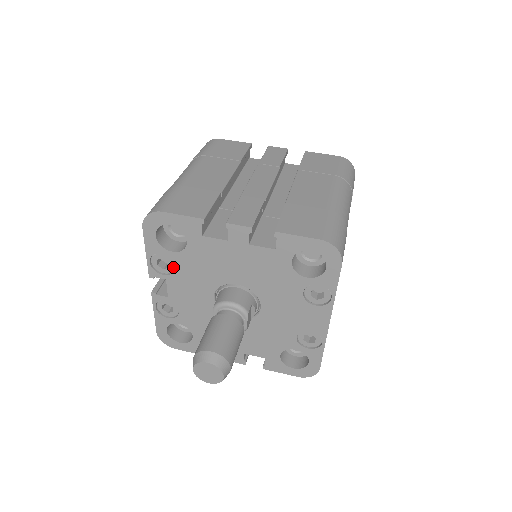
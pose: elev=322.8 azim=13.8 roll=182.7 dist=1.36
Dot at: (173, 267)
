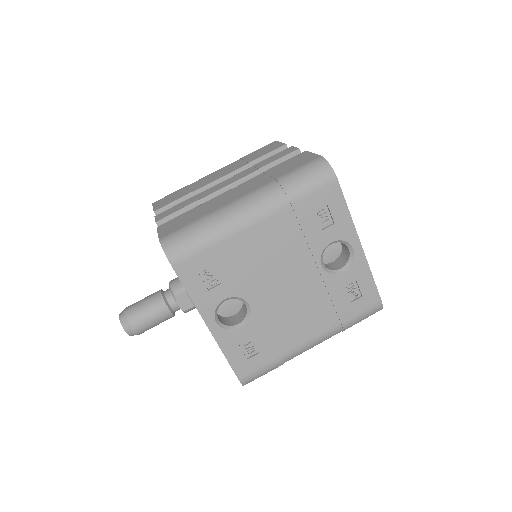
Dot at: occluded
